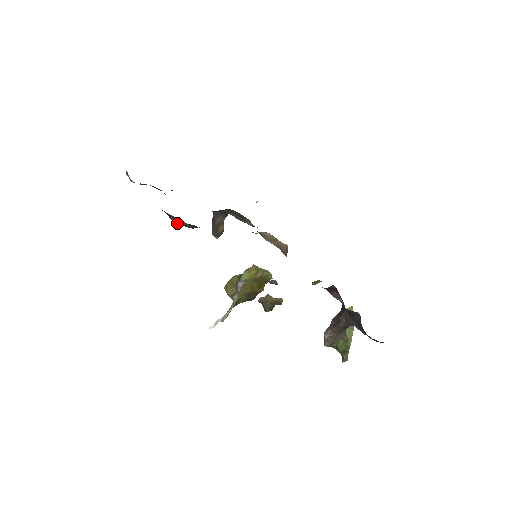
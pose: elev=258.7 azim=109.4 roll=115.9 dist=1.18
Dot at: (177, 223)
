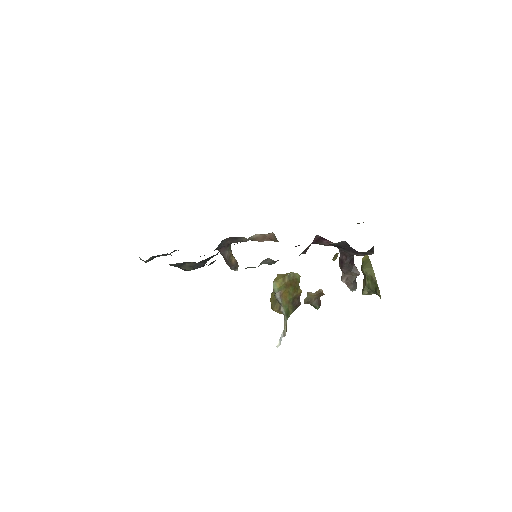
Dot at: (189, 270)
